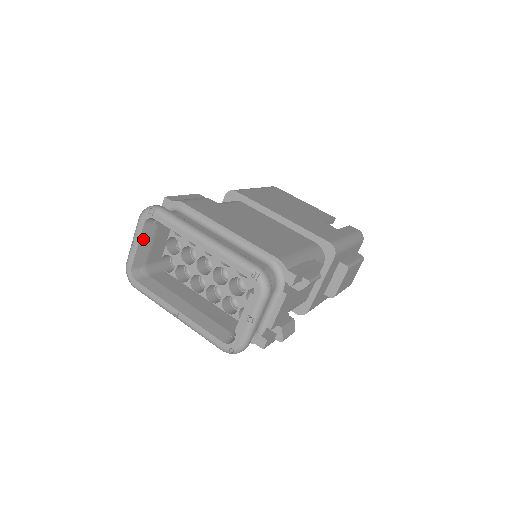
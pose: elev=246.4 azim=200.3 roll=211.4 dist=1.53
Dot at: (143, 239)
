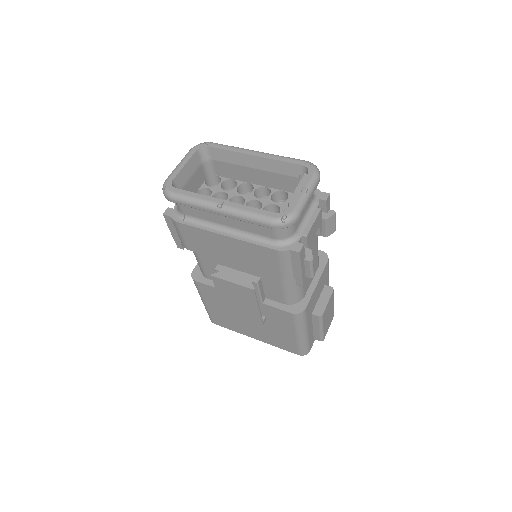
Dot at: (190, 164)
